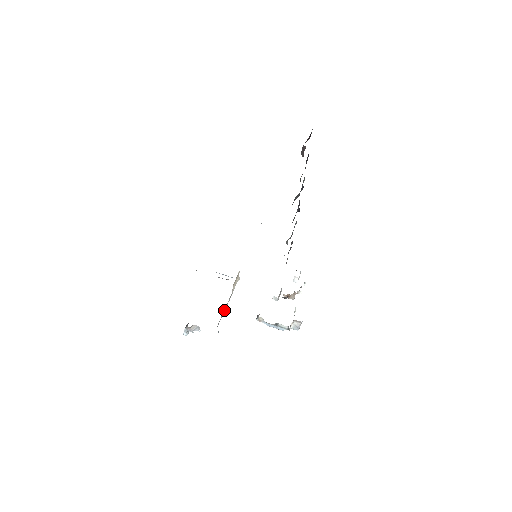
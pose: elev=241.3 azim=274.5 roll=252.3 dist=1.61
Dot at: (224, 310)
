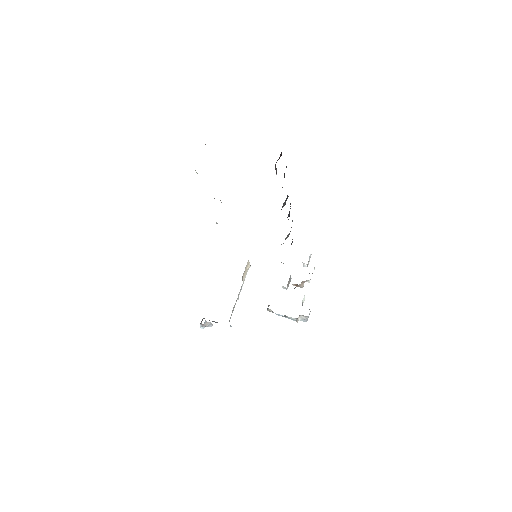
Dot at: (235, 303)
